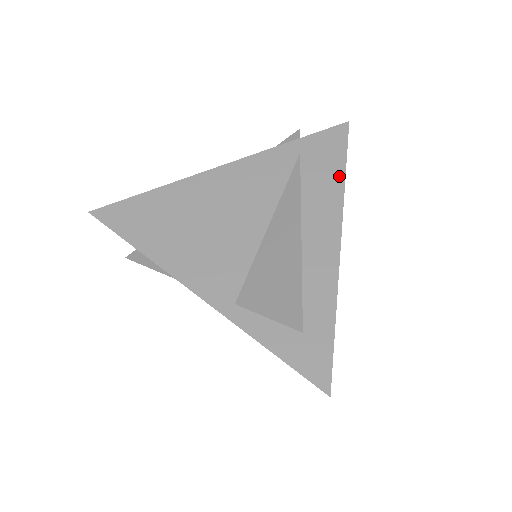
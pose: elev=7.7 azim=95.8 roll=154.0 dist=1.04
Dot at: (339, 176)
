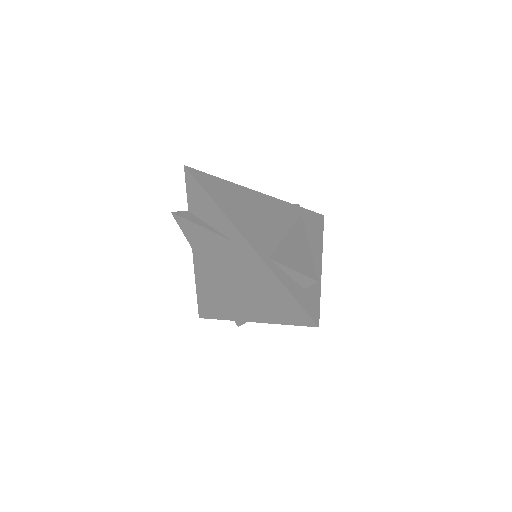
Dot at: (320, 235)
